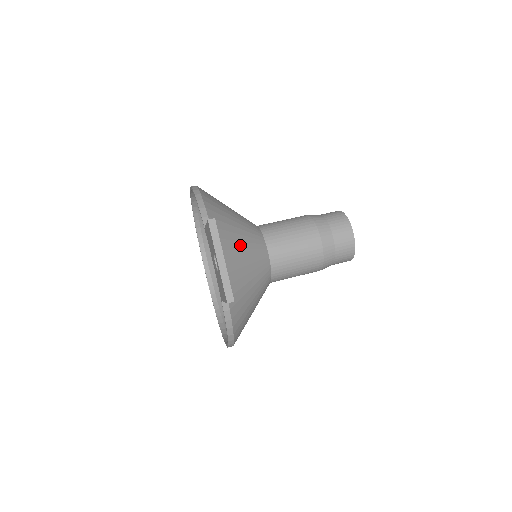
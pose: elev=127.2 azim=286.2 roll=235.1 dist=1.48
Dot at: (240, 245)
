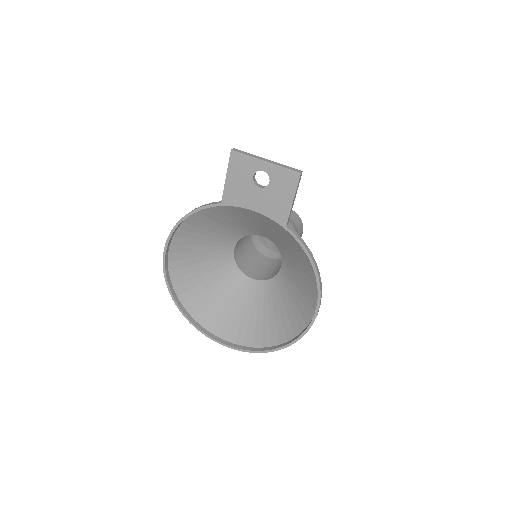
Dot at: (248, 217)
